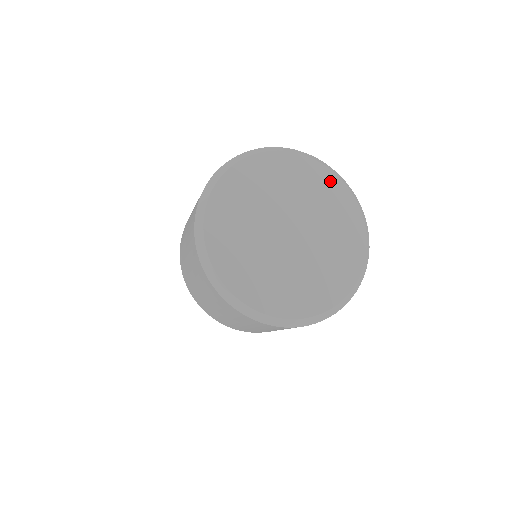
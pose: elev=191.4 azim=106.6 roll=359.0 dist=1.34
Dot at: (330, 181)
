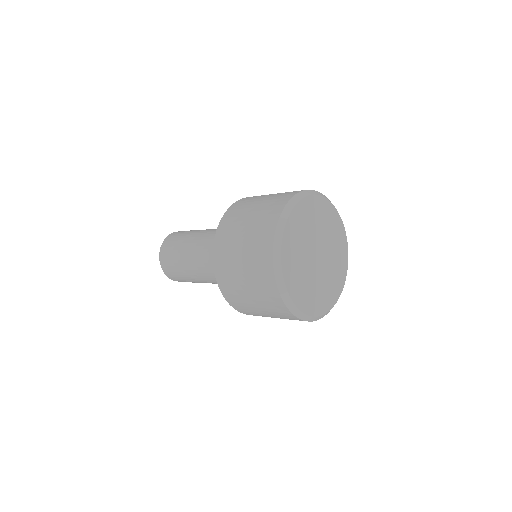
Dot at: (319, 203)
